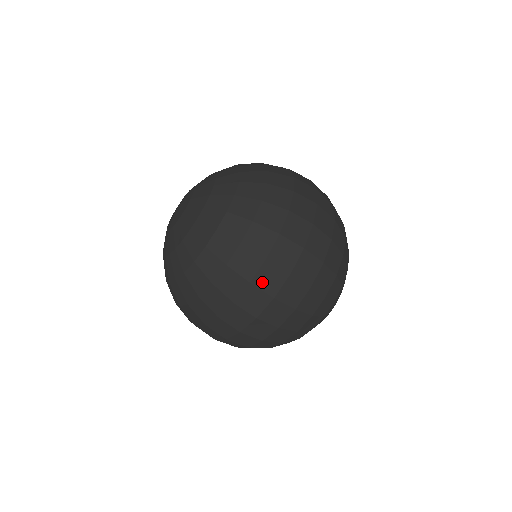
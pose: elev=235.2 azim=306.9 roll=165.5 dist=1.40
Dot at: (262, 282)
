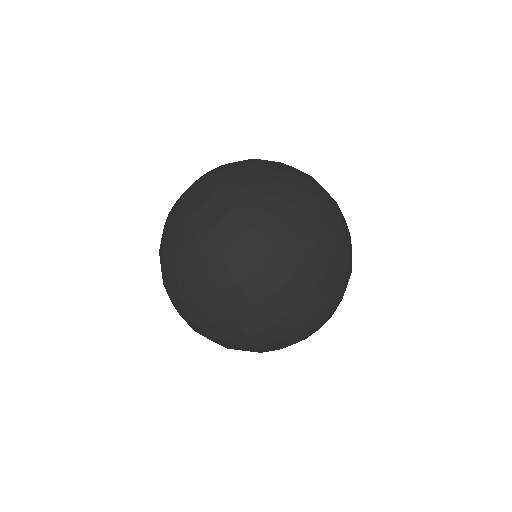
Dot at: (244, 322)
